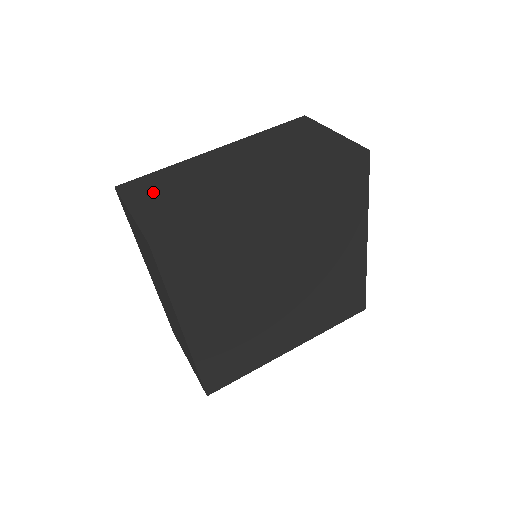
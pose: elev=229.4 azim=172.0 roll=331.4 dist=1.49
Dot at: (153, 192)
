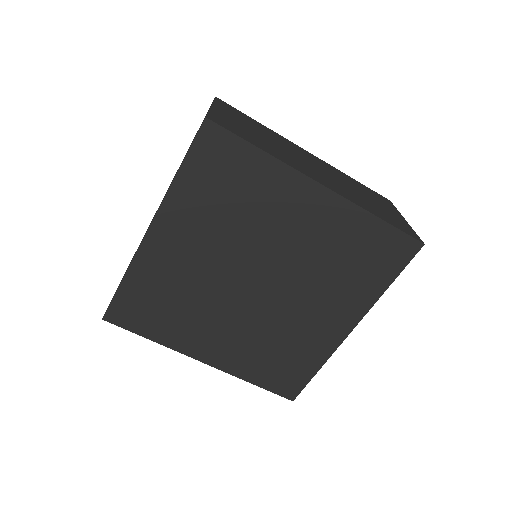
Dot at: occluded
